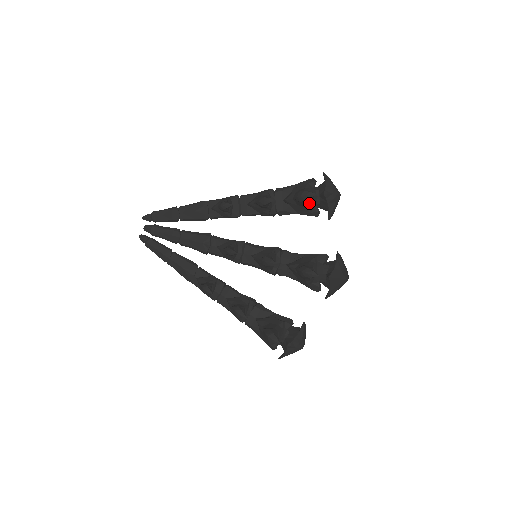
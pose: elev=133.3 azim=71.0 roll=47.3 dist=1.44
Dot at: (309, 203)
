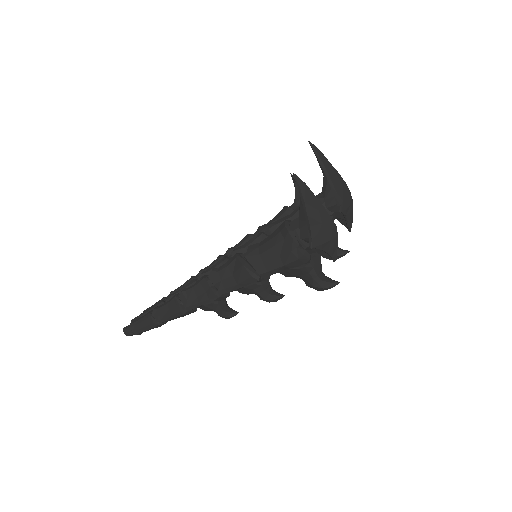
Dot at: occluded
